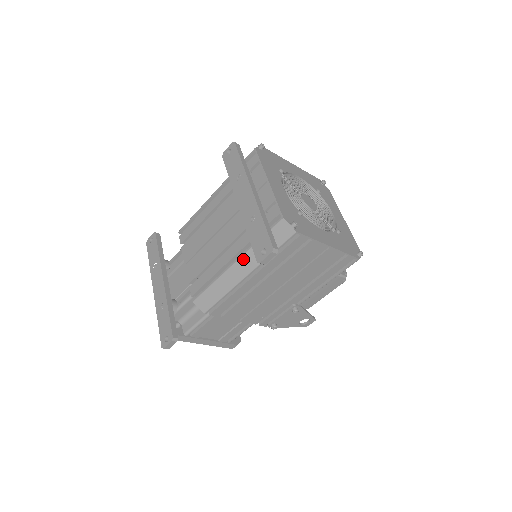
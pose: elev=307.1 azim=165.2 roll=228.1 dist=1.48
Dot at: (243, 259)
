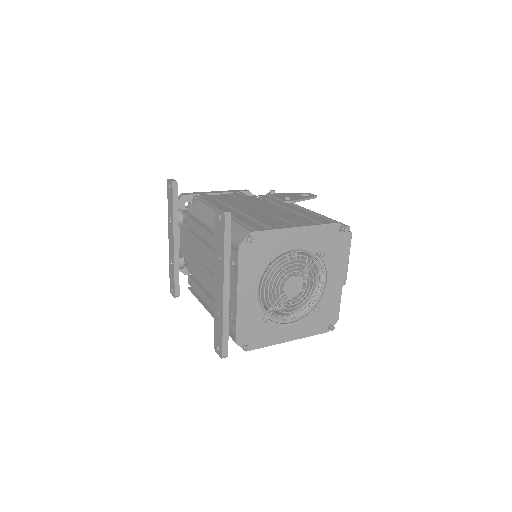
Dot at: occluded
